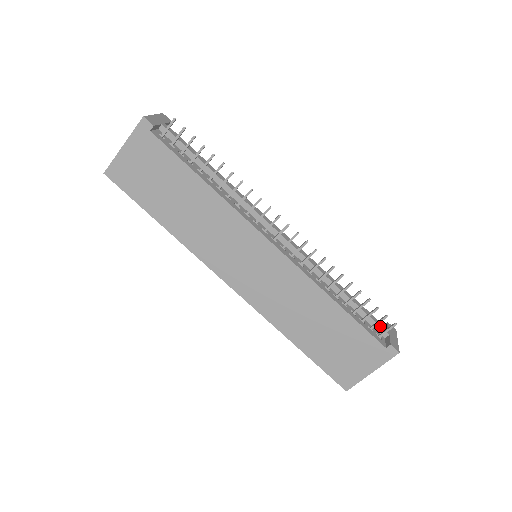
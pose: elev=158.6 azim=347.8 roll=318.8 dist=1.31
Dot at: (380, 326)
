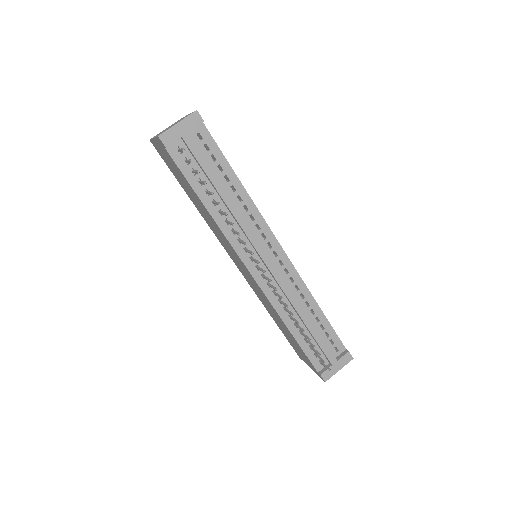
Dot at: (327, 357)
